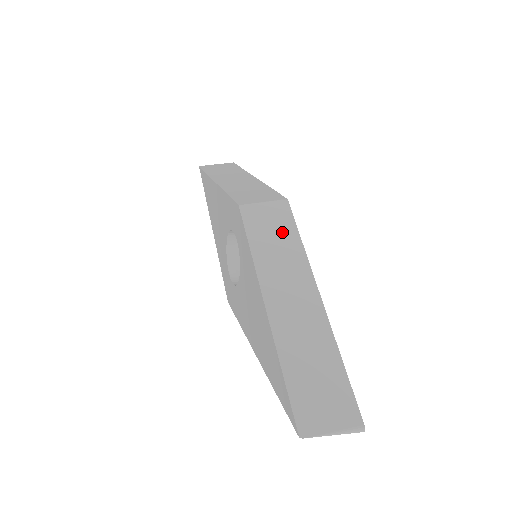
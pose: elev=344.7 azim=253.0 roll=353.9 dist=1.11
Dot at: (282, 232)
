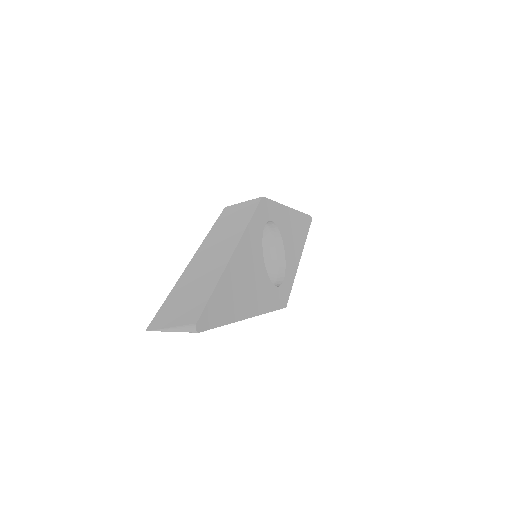
Dot at: (241, 215)
